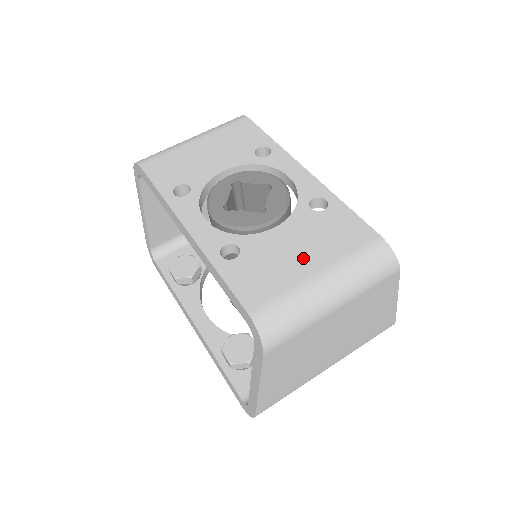
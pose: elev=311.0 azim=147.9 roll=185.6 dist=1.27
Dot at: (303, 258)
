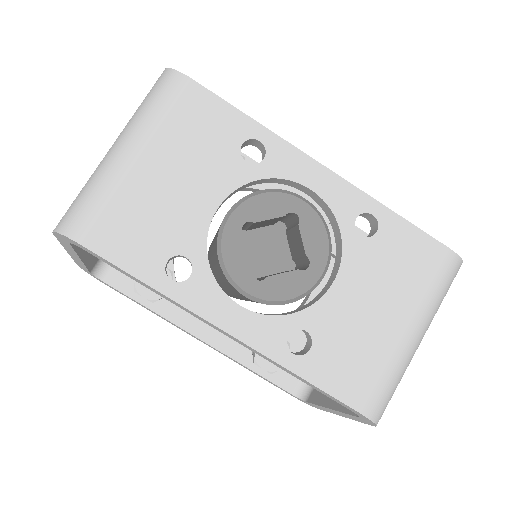
Dot at: (383, 315)
